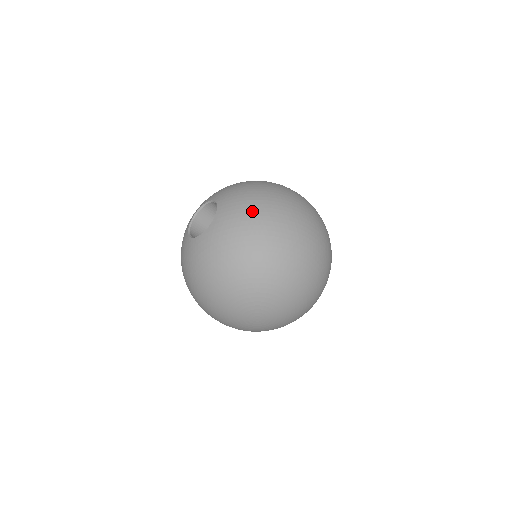
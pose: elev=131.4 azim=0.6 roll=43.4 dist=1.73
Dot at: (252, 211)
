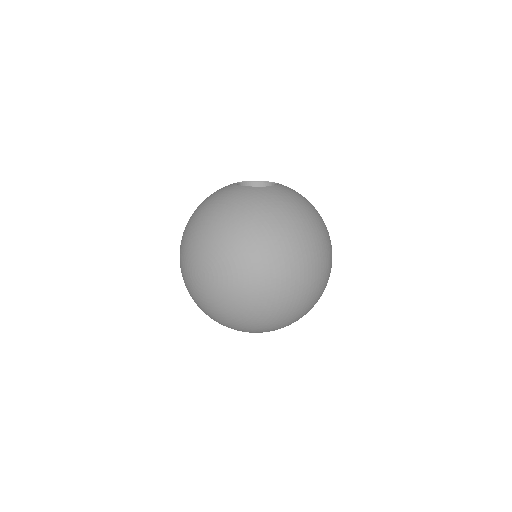
Dot at: (290, 209)
